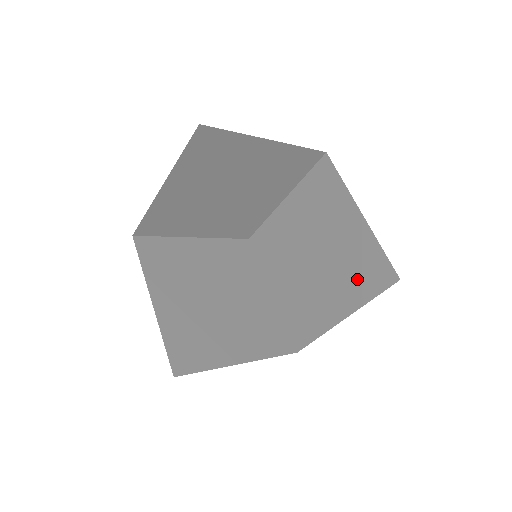
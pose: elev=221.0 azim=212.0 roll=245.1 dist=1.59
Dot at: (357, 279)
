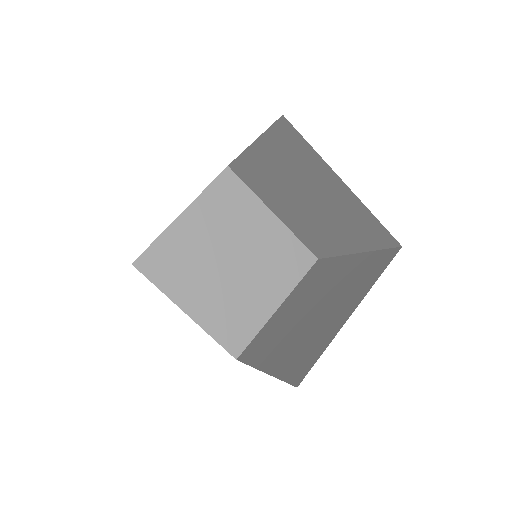
Dot at: (358, 233)
